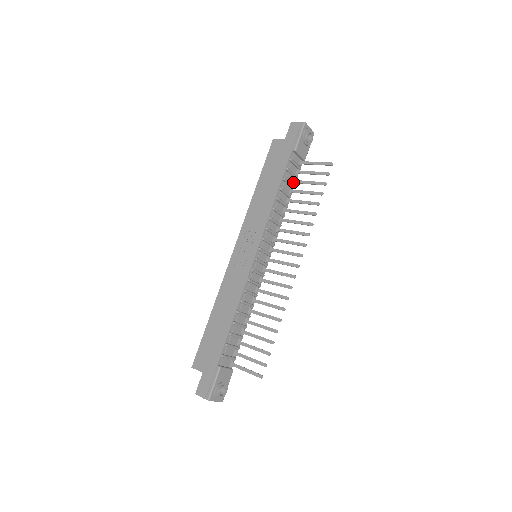
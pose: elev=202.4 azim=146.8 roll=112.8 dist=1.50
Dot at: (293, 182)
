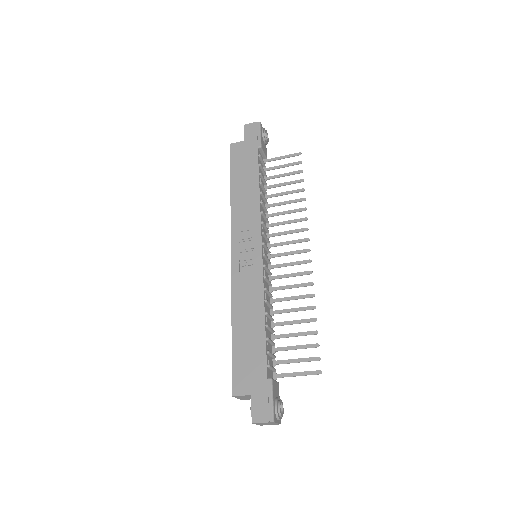
Dot at: (265, 179)
